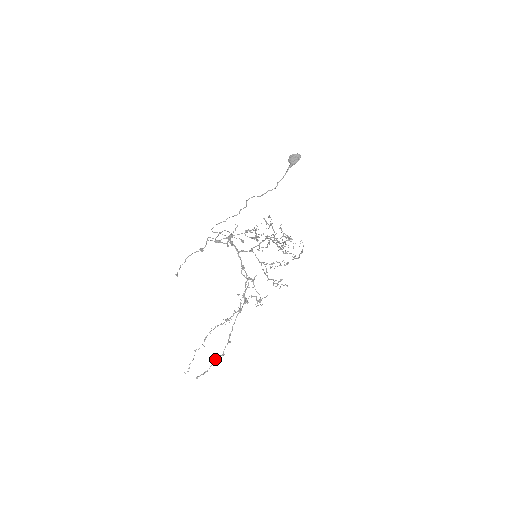
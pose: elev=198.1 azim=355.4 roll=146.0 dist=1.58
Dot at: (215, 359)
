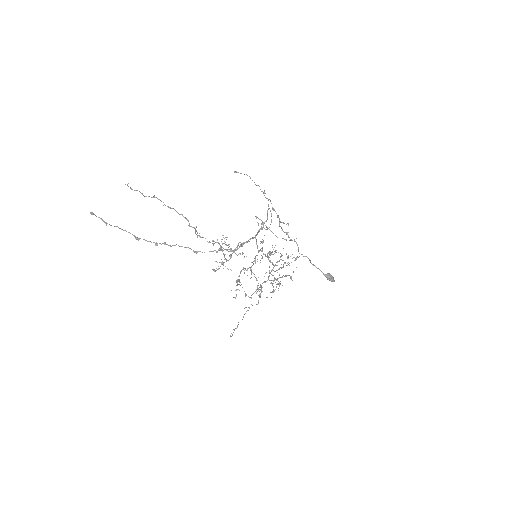
Dot at: occluded
